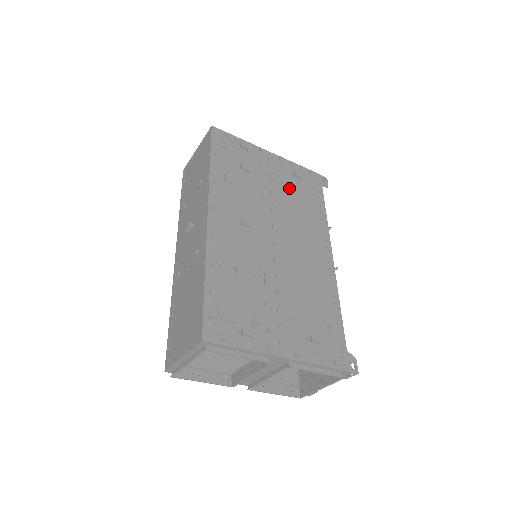
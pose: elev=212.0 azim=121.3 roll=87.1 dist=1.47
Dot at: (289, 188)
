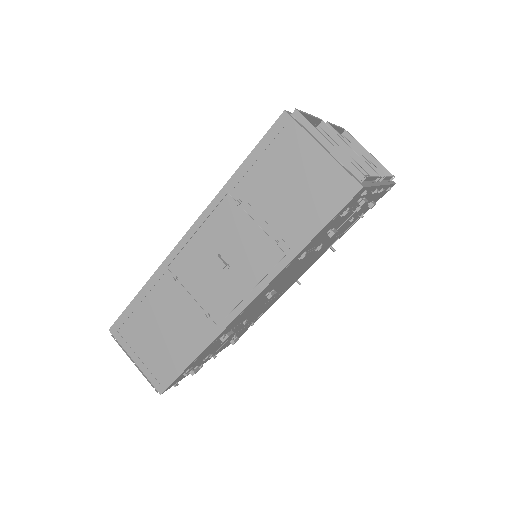
Dot at: occluded
